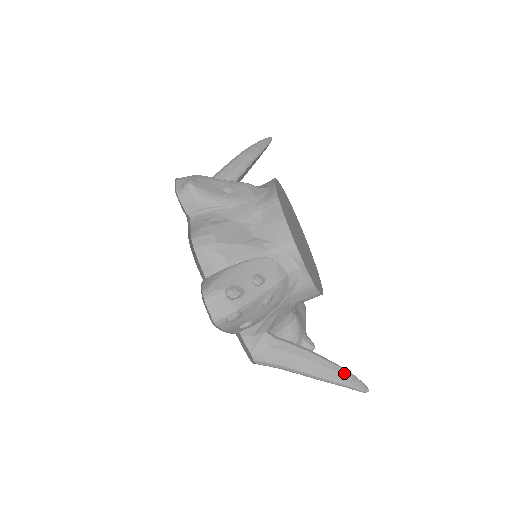
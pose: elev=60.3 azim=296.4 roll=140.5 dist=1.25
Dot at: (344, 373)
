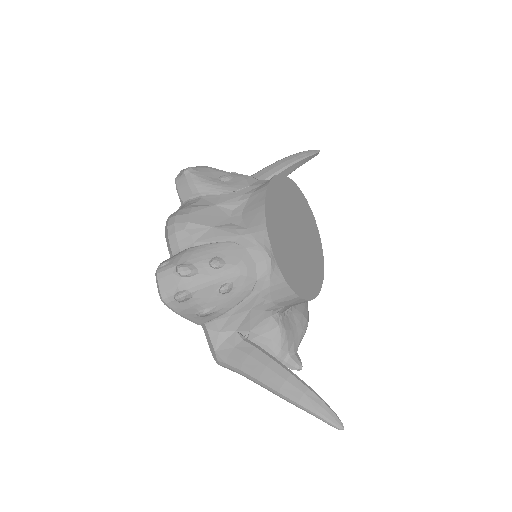
Dot at: (312, 396)
